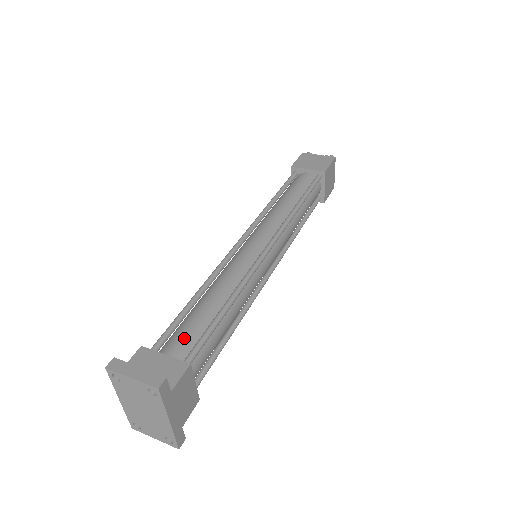
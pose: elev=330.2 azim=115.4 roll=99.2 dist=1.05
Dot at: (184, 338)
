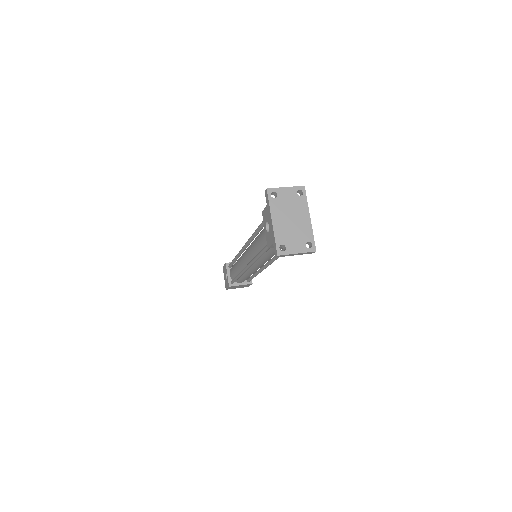
Dot at: occluded
